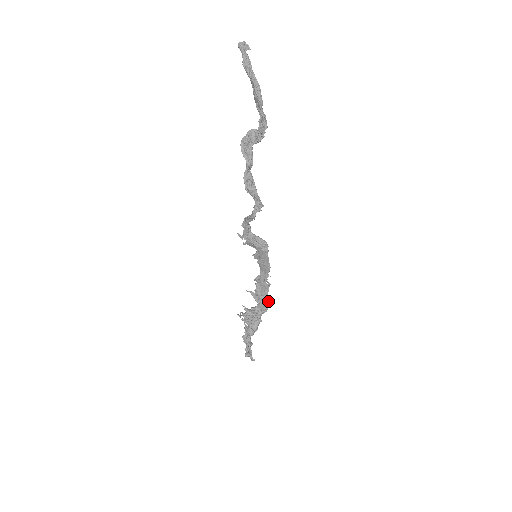
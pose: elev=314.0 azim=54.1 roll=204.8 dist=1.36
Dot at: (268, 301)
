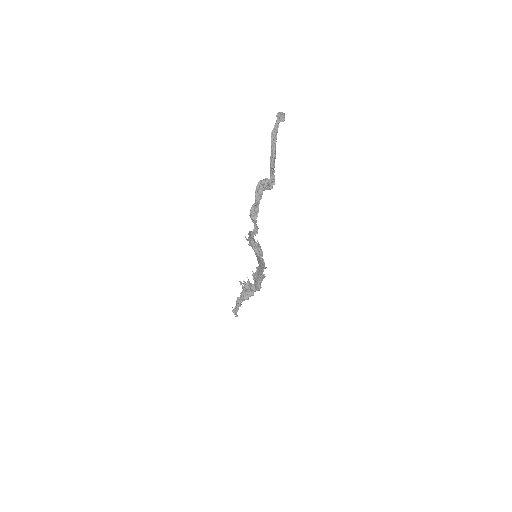
Dot at: (260, 286)
